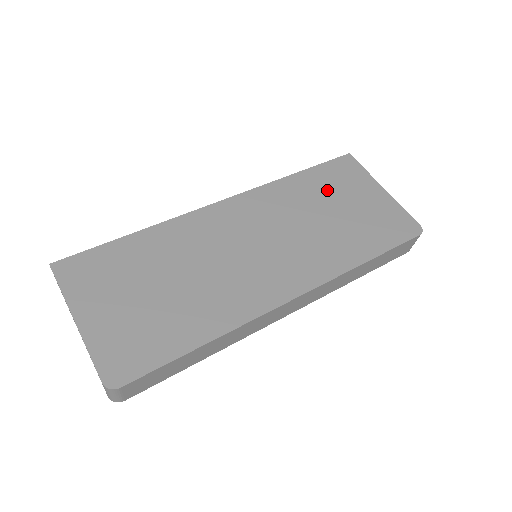
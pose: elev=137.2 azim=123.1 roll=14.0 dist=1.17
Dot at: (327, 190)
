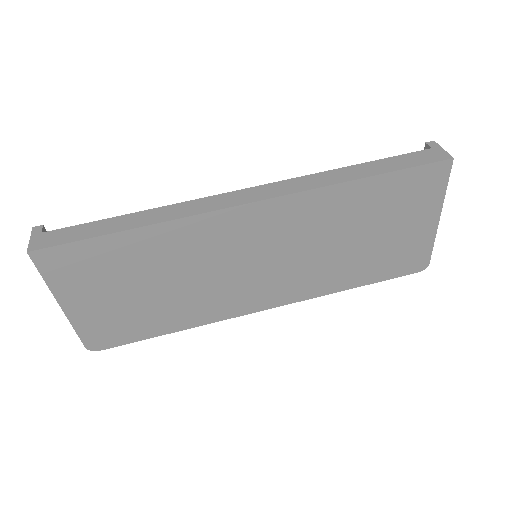
Dot at: (379, 210)
